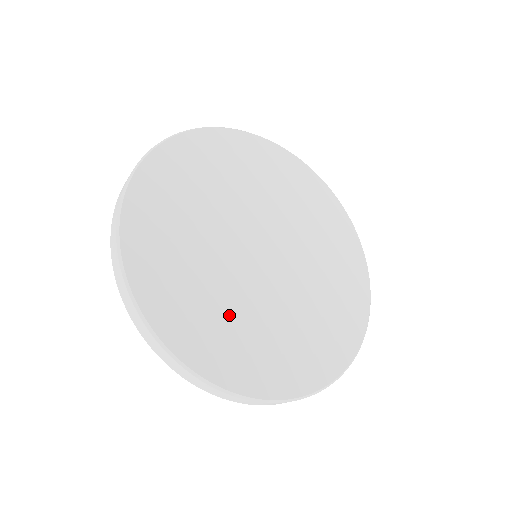
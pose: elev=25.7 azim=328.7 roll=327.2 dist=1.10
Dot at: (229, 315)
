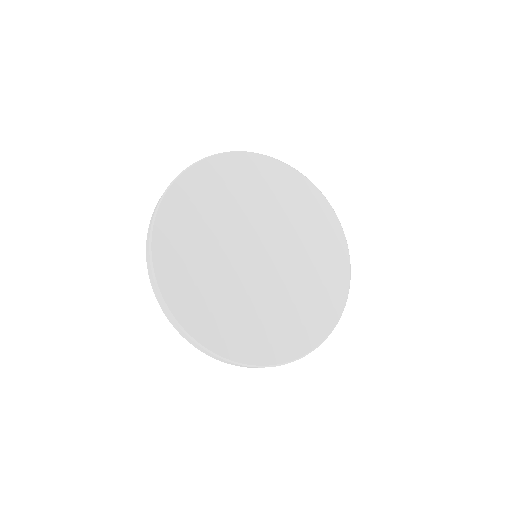
Dot at: (285, 310)
